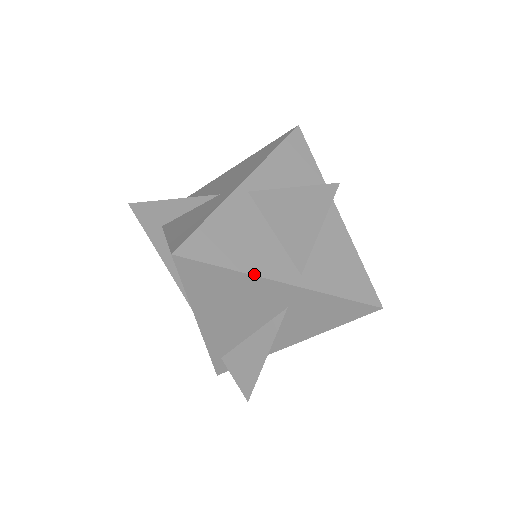
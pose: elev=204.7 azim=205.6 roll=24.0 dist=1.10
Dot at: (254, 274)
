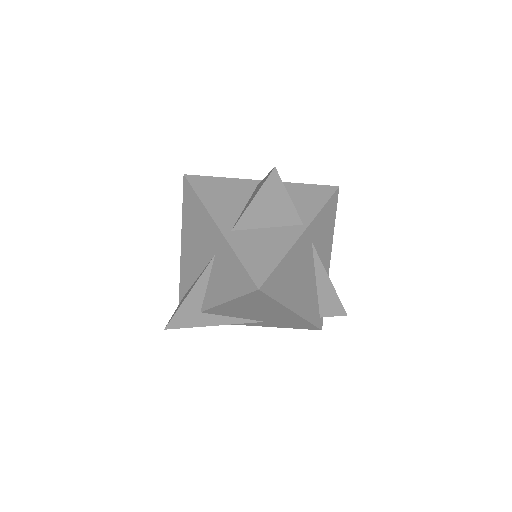
Dot at: (207, 209)
